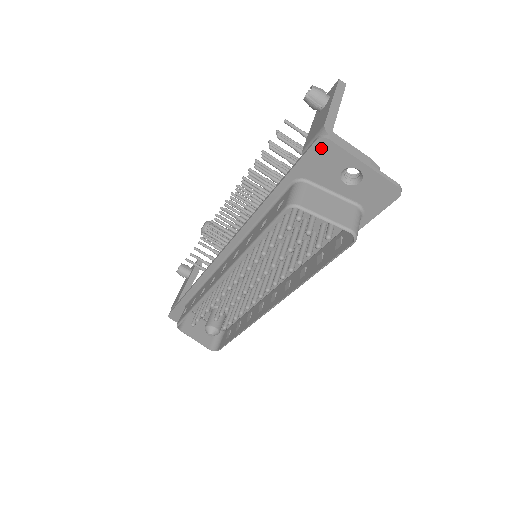
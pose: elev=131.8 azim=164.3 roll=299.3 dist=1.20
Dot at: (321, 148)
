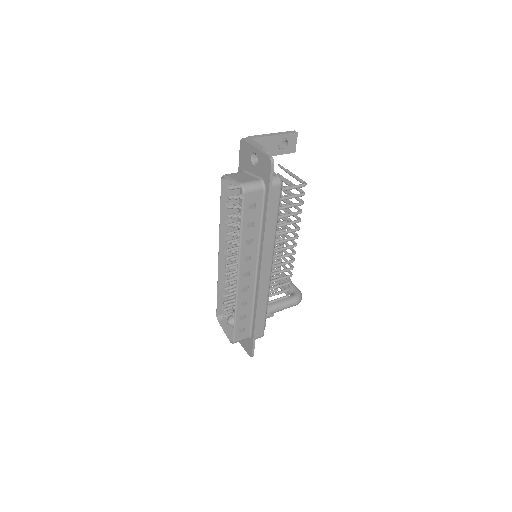
Dot at: (242, 146)
